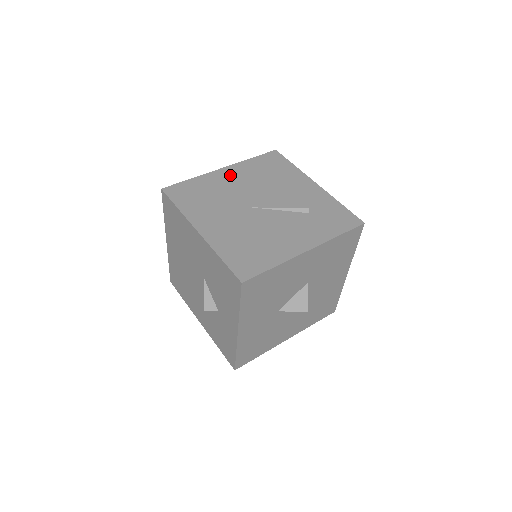
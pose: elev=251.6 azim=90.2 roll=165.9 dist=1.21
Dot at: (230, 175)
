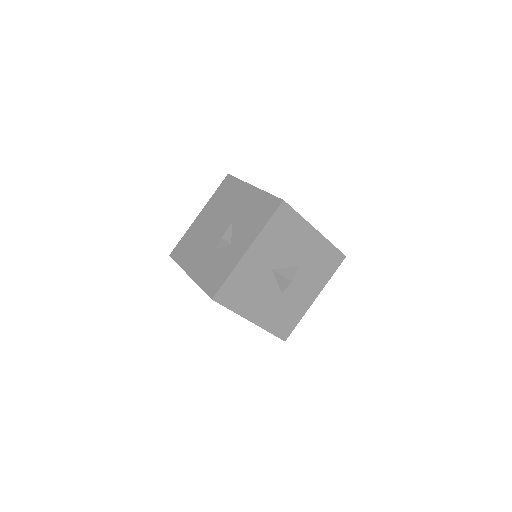
Dot at: occluded
